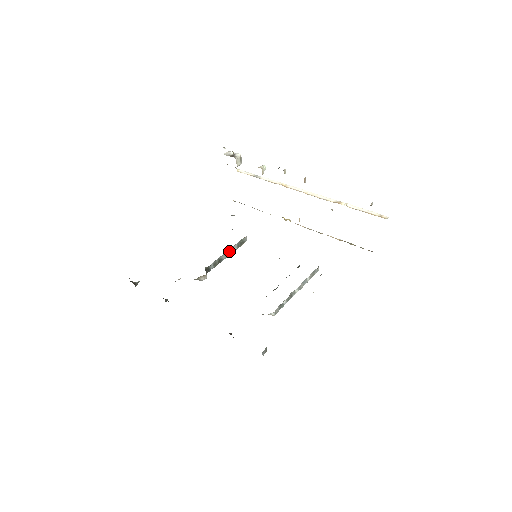
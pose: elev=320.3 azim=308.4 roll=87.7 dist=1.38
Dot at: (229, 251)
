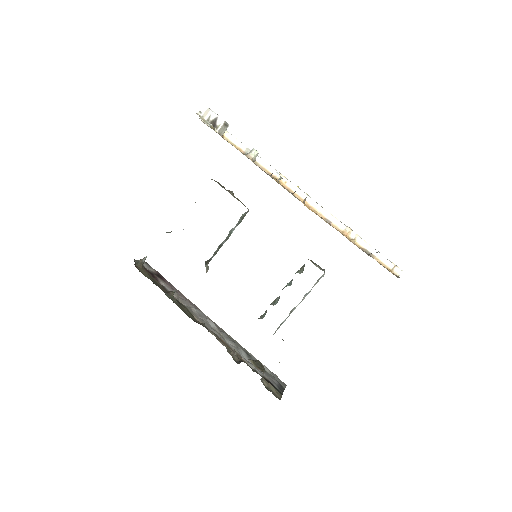
Dot at: (229, 233)
